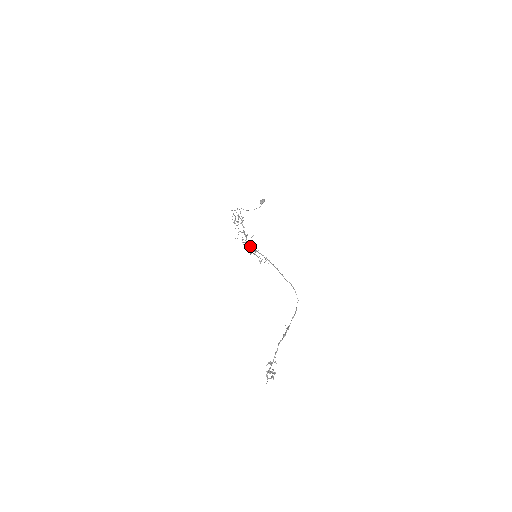
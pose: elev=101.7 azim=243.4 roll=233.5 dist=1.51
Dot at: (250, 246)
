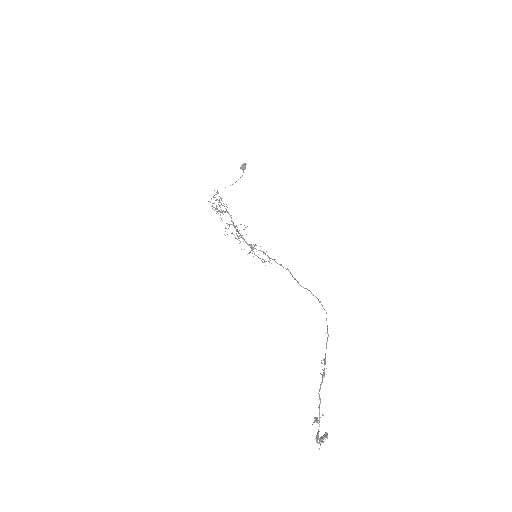
Dot at: (245, 242)
